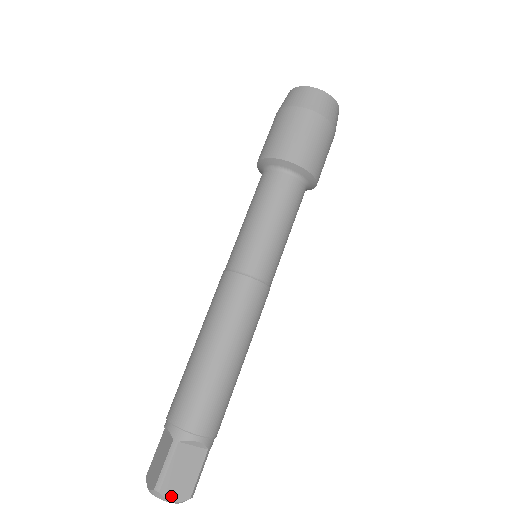
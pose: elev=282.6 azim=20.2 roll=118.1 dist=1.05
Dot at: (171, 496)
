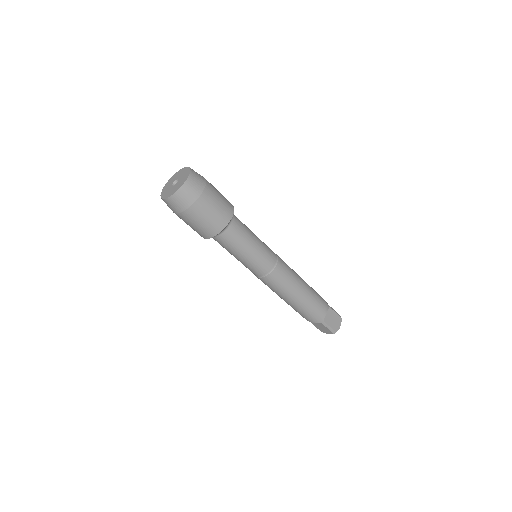
Dot at: (338, 327)
